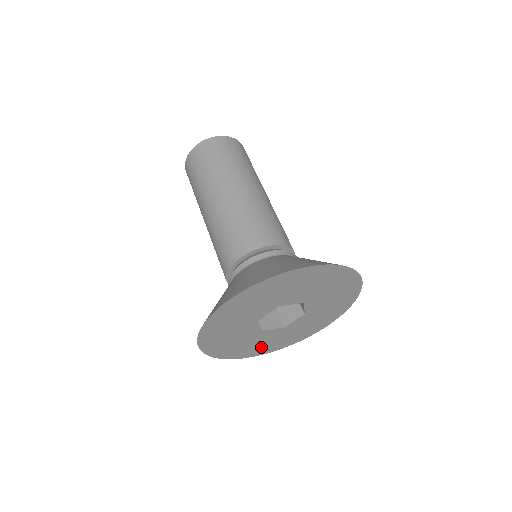
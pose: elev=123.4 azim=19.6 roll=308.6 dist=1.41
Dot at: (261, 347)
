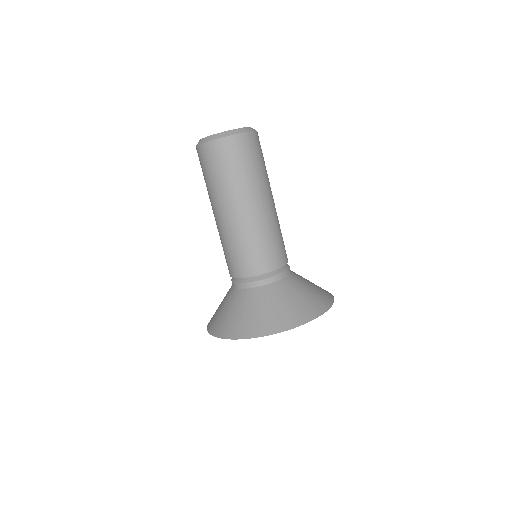
Dot at: occluded
